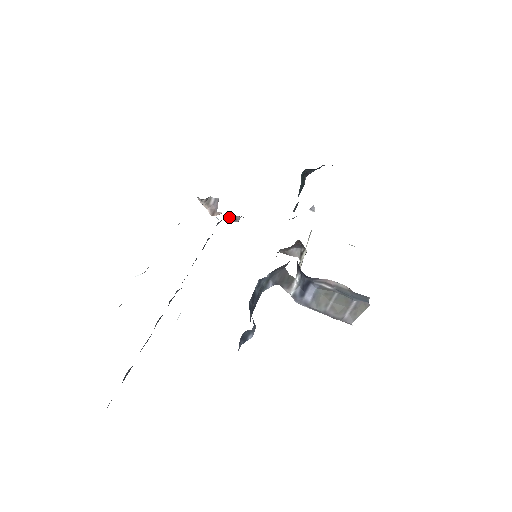
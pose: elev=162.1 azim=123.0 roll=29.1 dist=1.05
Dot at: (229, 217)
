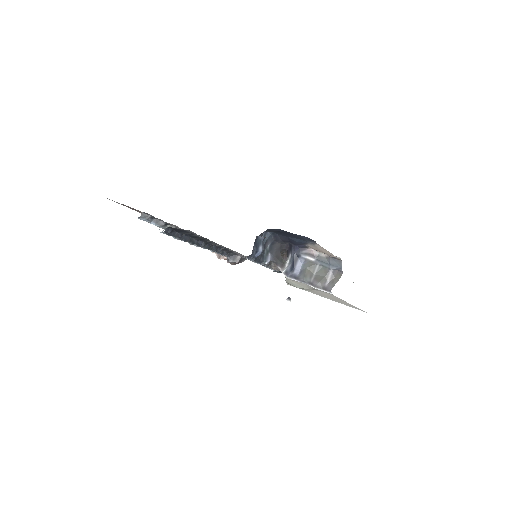
Dot at: (232, 257)
